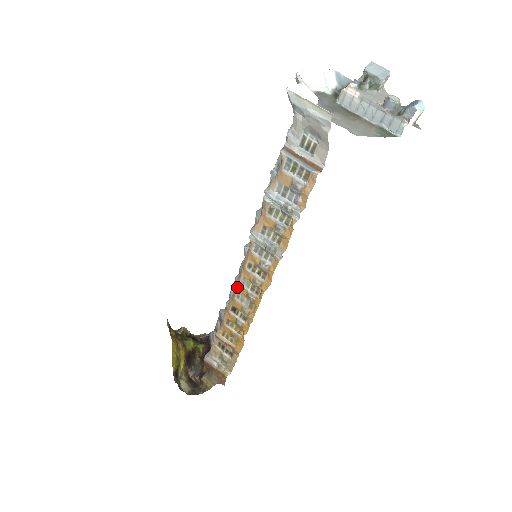
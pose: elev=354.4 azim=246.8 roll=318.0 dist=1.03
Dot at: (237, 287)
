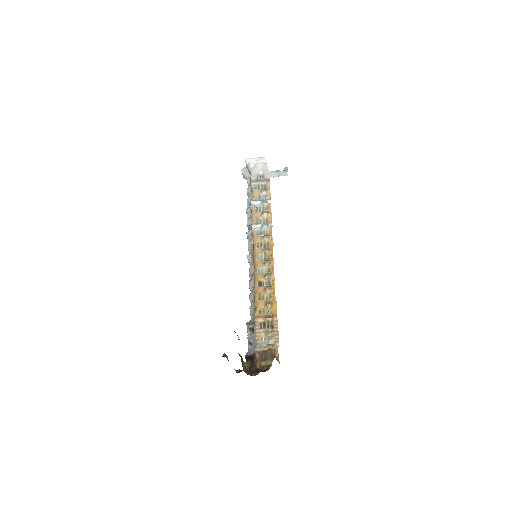
Dot at: (256, 266)
